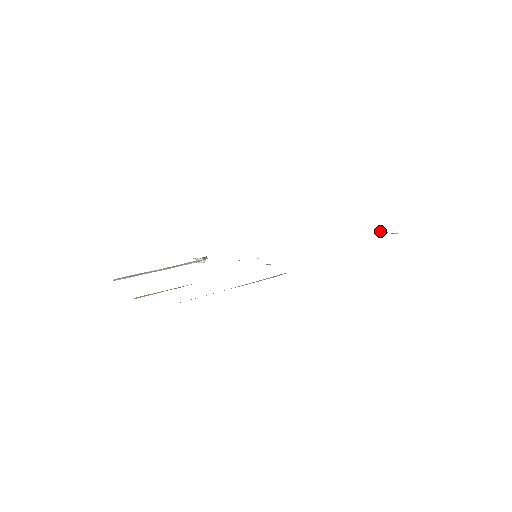
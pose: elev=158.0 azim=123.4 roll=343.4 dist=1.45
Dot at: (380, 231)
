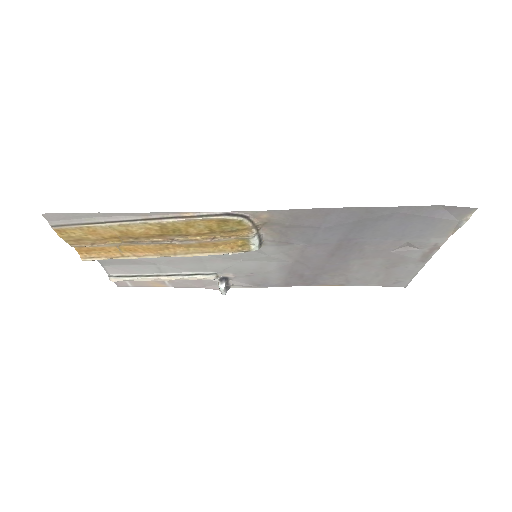
Dot at: (453, 230)
